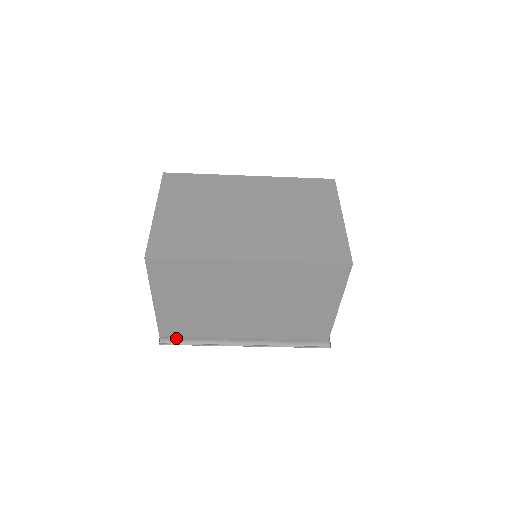
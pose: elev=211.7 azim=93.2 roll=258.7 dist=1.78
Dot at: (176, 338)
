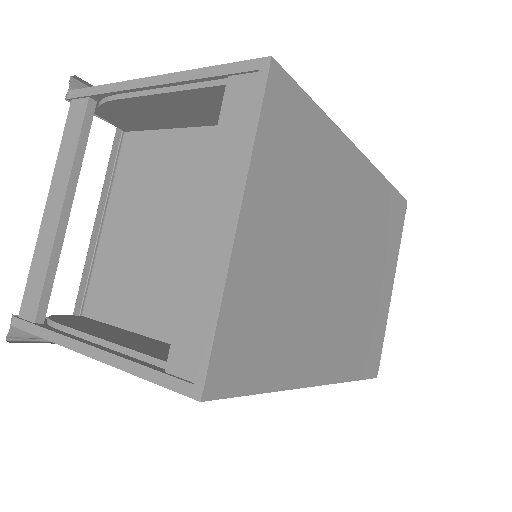
Dot at: occluded
